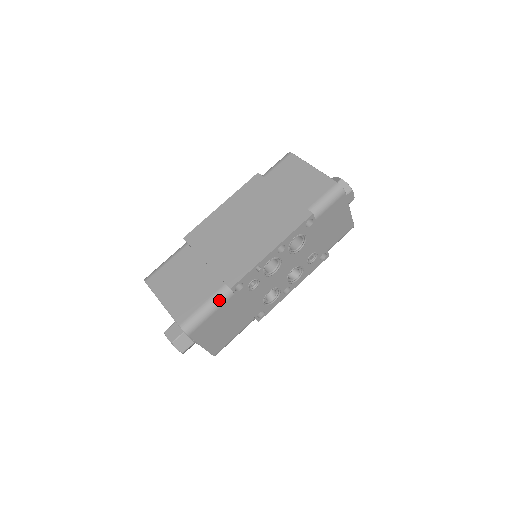
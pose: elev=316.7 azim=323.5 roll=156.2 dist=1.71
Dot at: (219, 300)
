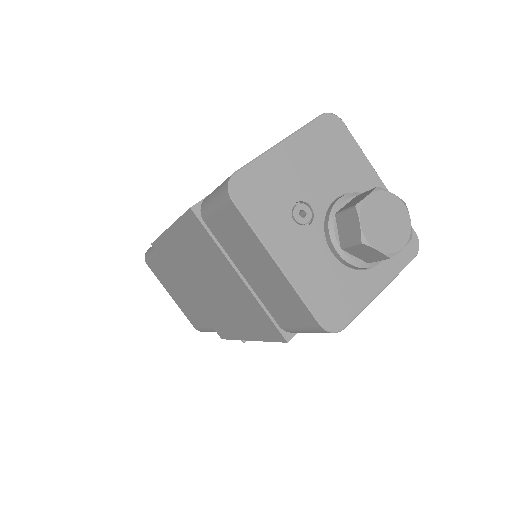
Dot at: occluded
